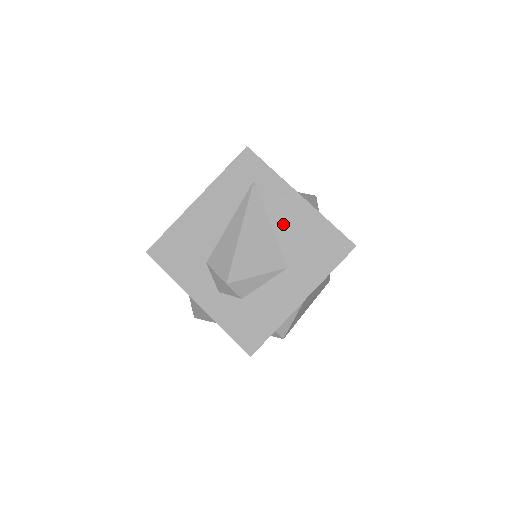
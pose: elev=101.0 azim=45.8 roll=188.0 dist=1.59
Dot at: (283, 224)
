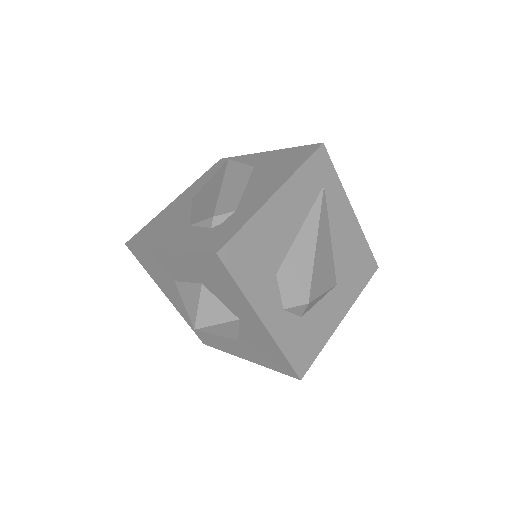
Dot at: (339, 238)
